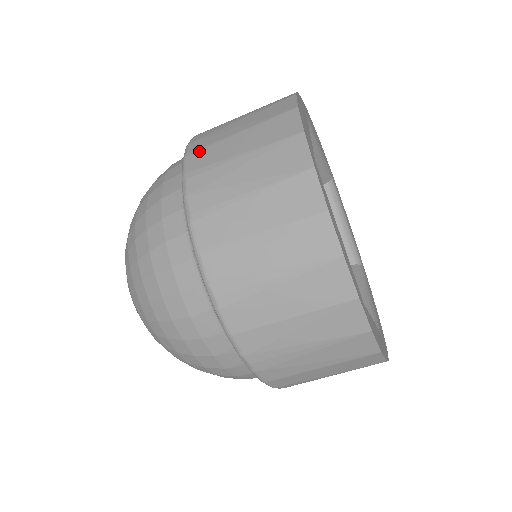
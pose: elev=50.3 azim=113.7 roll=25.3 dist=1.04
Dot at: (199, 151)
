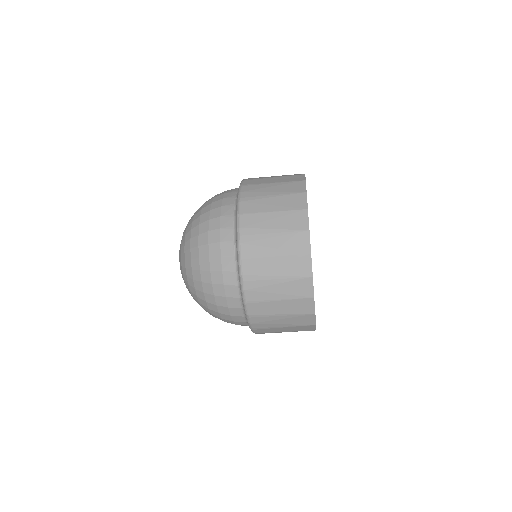
Dot at: (255, 304)
